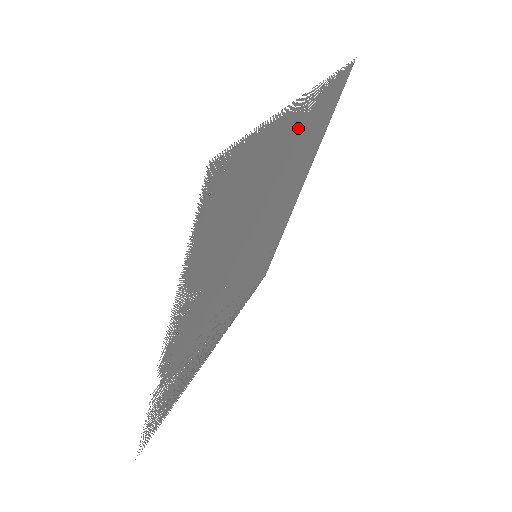
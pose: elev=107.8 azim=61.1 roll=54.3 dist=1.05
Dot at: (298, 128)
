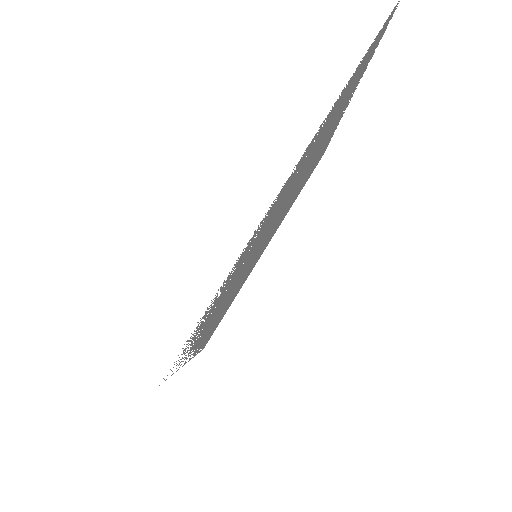
Dot at: (334, 127)
